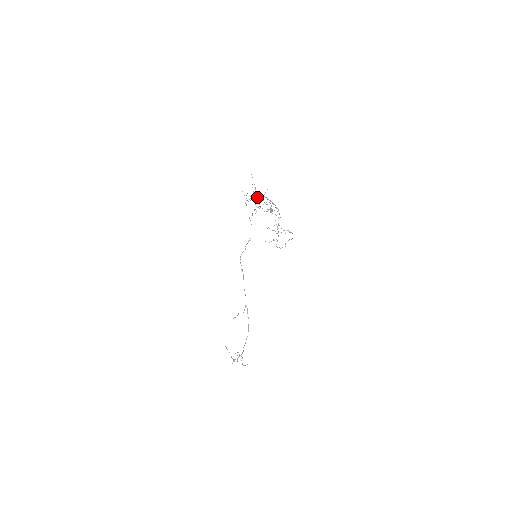
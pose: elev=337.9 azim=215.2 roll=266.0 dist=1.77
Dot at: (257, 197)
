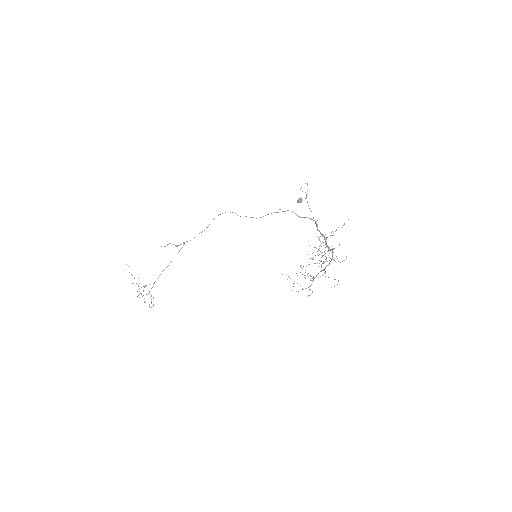
Dot at: occluded
